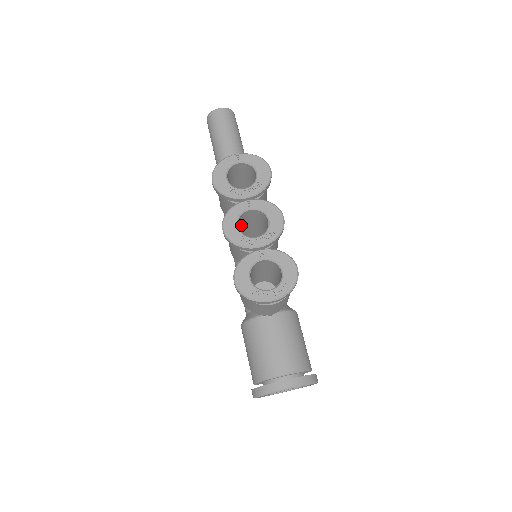
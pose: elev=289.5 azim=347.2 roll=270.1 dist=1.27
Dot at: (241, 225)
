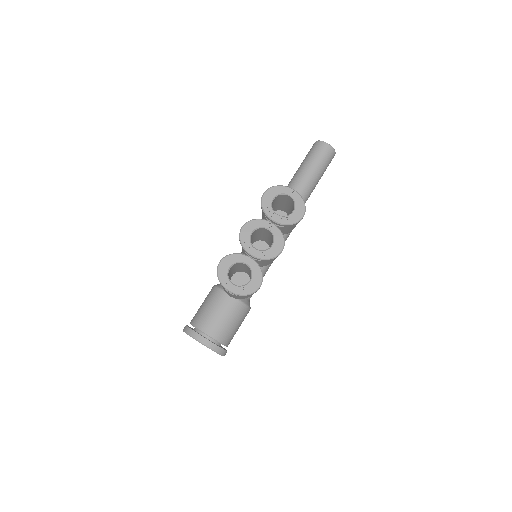
Dot at: (259, 232)
